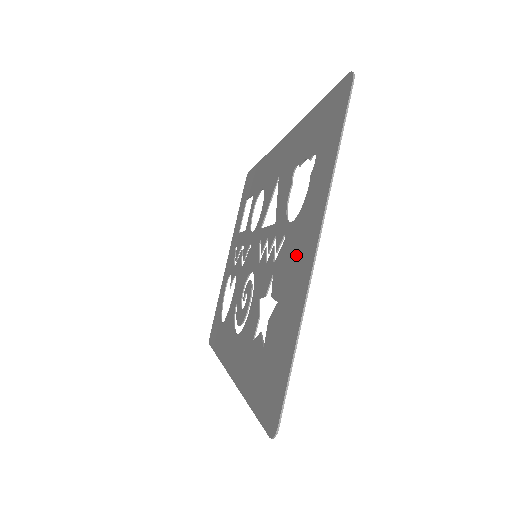
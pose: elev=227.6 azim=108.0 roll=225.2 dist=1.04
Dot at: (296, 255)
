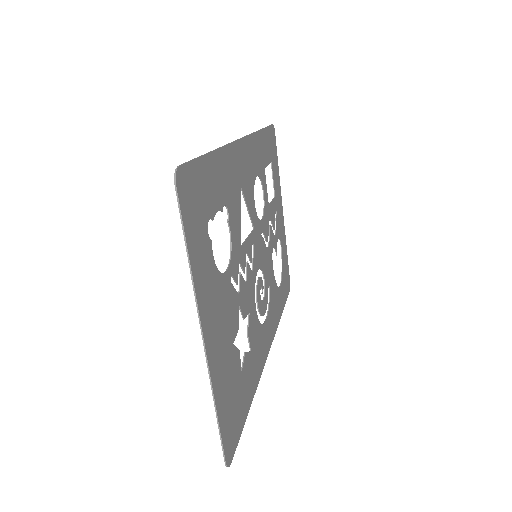
Dot at: (218, 319)
